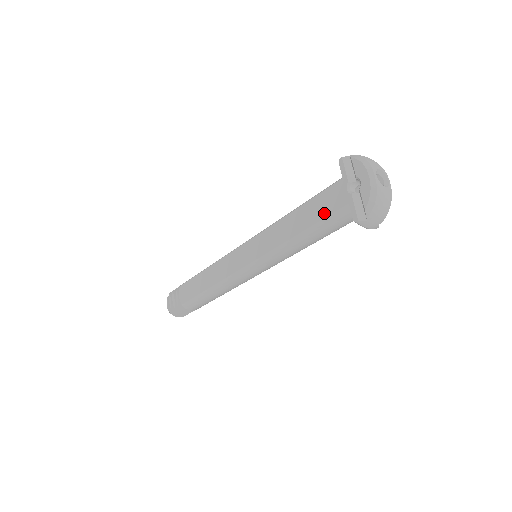
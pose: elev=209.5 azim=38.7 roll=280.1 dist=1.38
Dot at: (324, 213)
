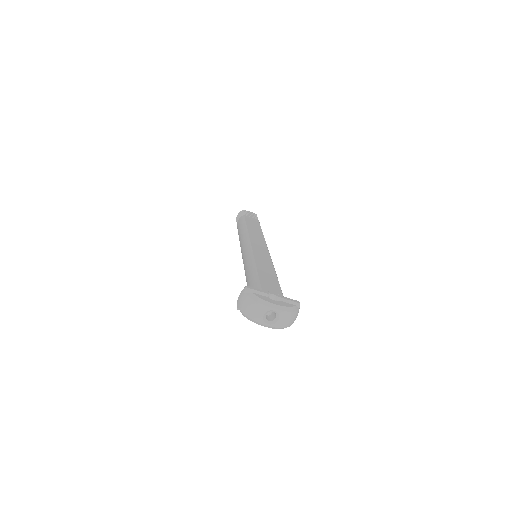
Dot at: occluded
